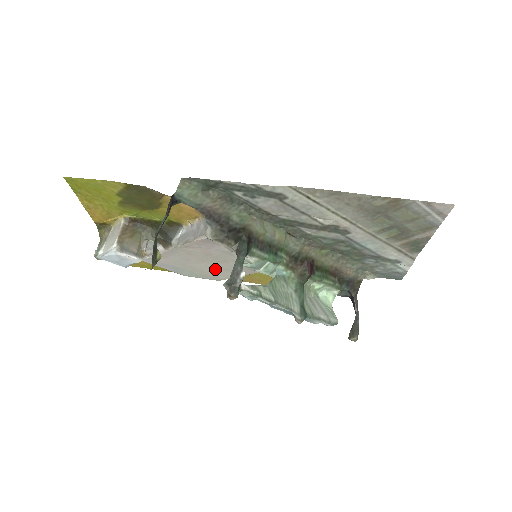
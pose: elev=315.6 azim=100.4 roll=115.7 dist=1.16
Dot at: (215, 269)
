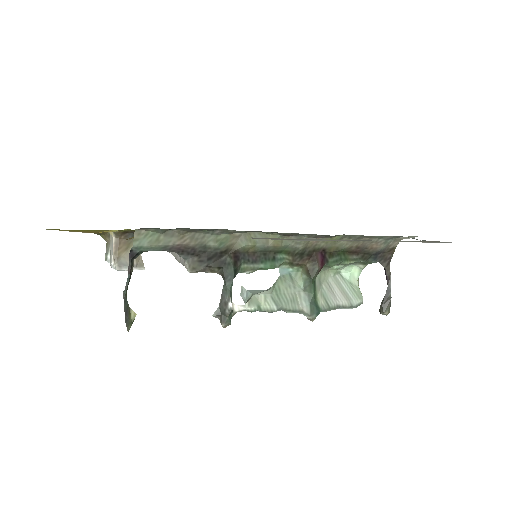
Dot at: occluded
